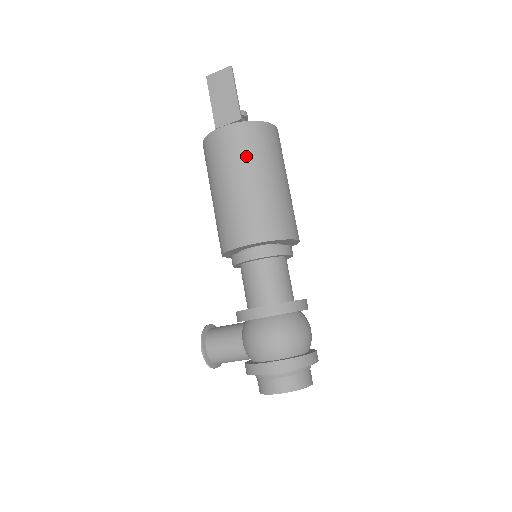
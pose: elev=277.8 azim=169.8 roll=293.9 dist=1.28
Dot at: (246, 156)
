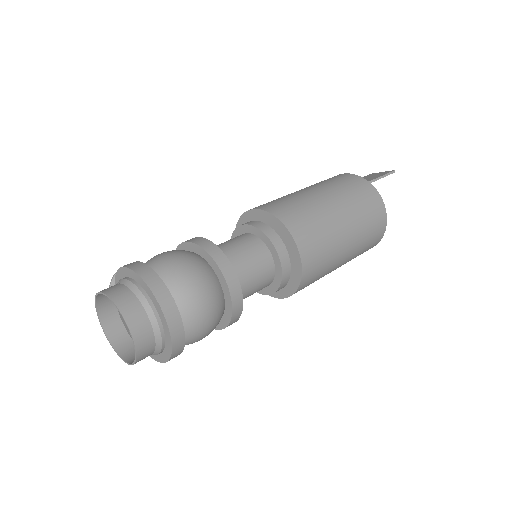
Dot at: (335, 185)
